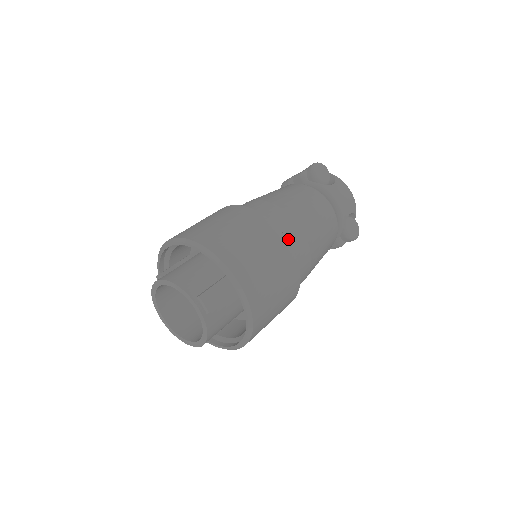
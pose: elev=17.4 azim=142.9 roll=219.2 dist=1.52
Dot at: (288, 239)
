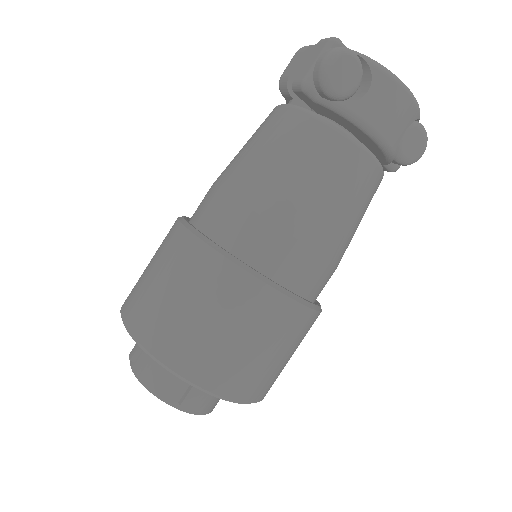
Dot at: (287, 278)
